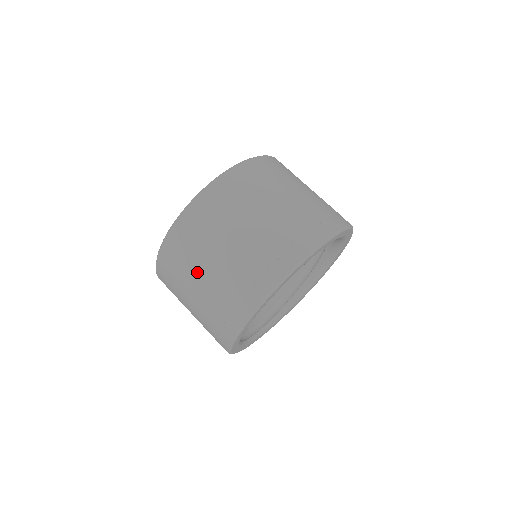
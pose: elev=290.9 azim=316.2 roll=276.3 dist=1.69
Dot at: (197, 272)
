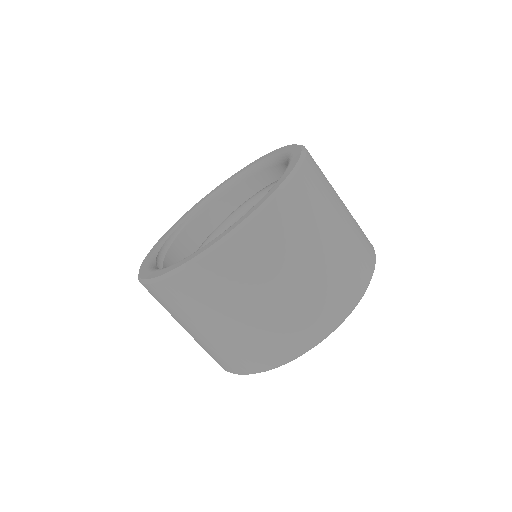
Dot at: (208, 320)
